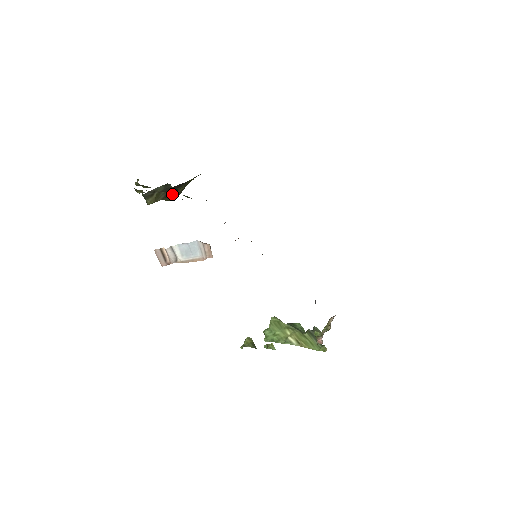
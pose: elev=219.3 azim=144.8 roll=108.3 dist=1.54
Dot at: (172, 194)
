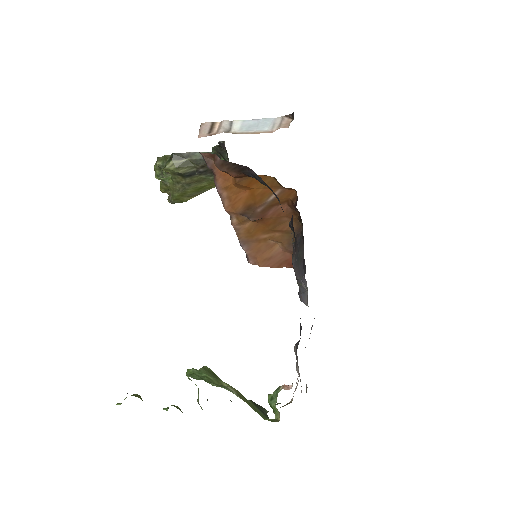
Dot at: (192, 181)
